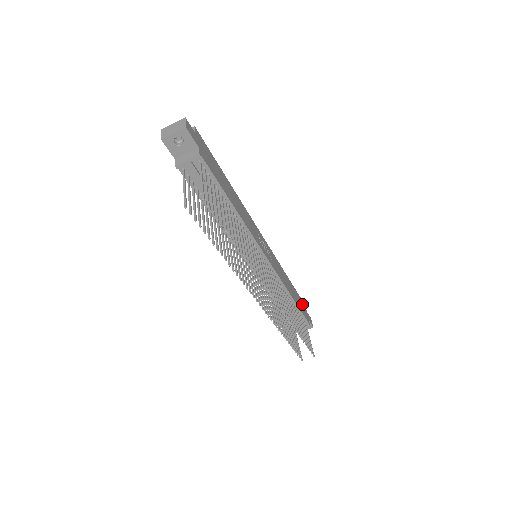
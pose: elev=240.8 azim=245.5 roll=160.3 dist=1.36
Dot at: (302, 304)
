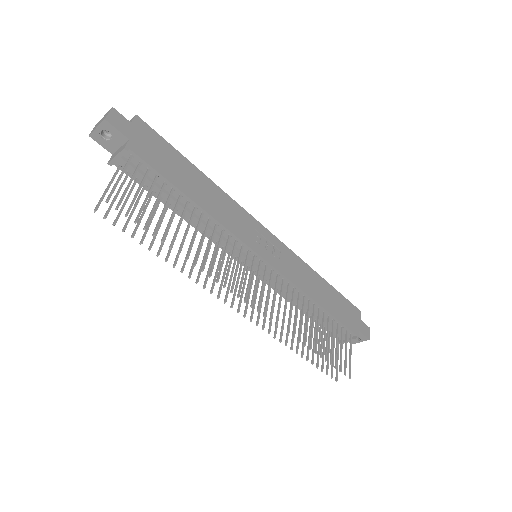
Dot at: (350, 311)
